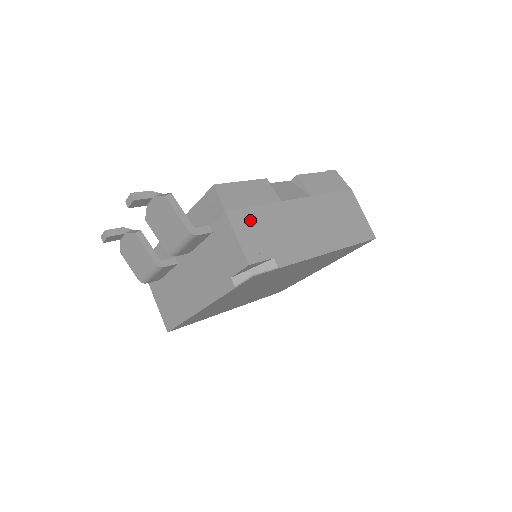
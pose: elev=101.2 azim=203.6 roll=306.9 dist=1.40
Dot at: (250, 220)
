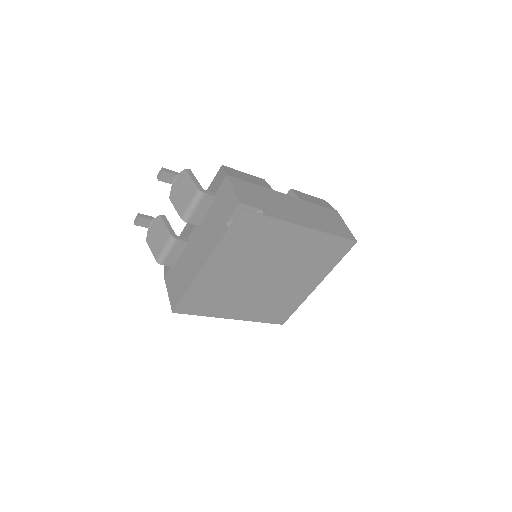
Dot at: (246, 186)
